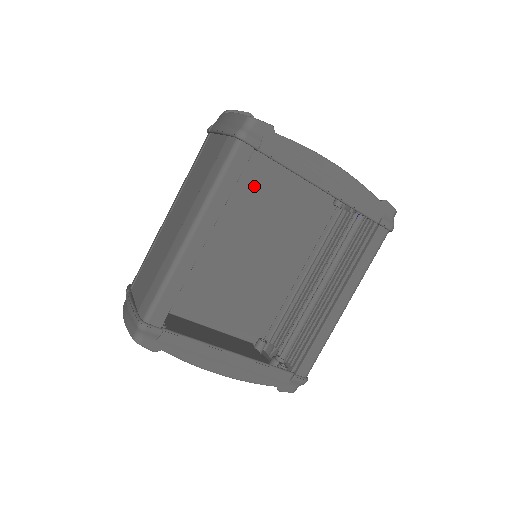
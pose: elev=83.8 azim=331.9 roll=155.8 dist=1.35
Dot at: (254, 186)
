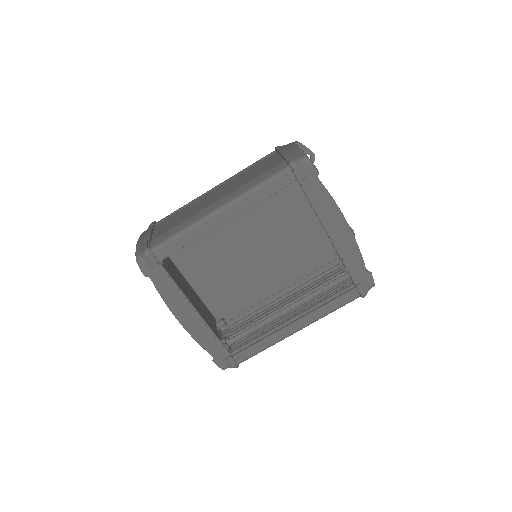
Dot at: (286, 206)
